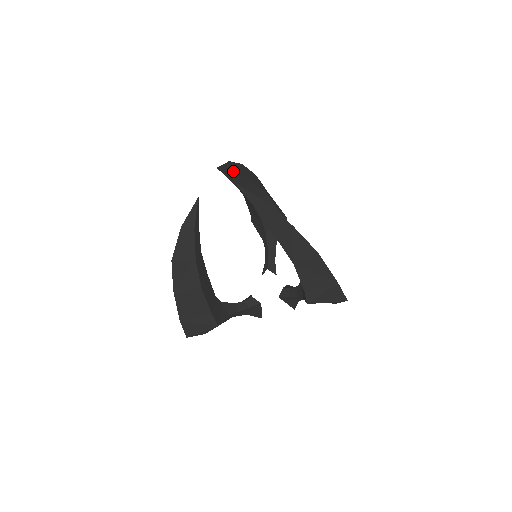
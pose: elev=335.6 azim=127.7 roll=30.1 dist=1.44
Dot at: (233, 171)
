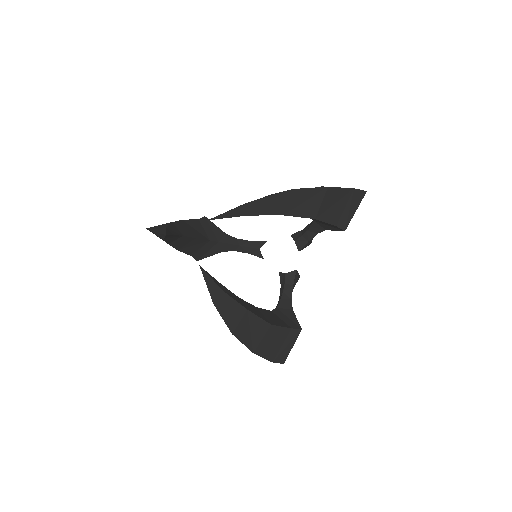
Dot at: (247, 214)
